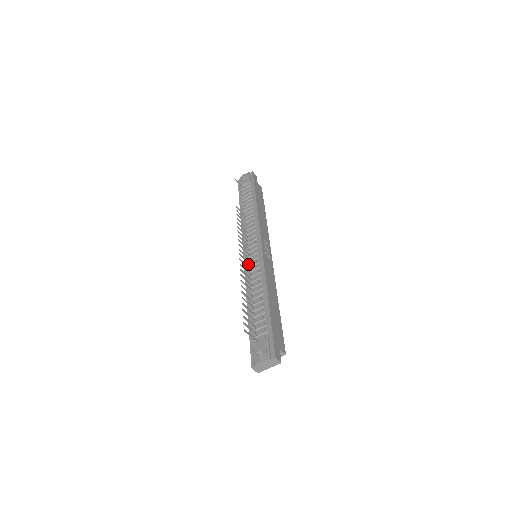
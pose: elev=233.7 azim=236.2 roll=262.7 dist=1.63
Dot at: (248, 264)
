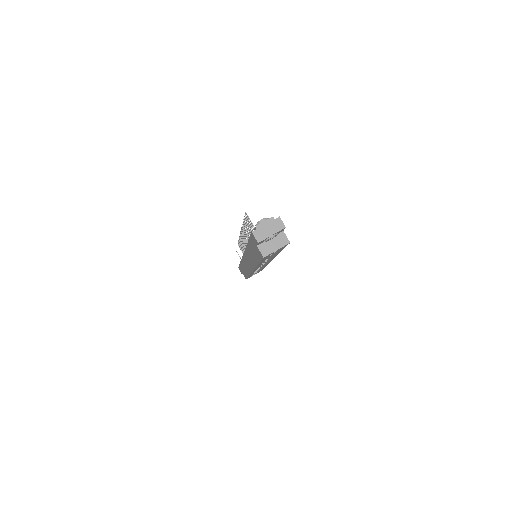
Dot at: occluded
